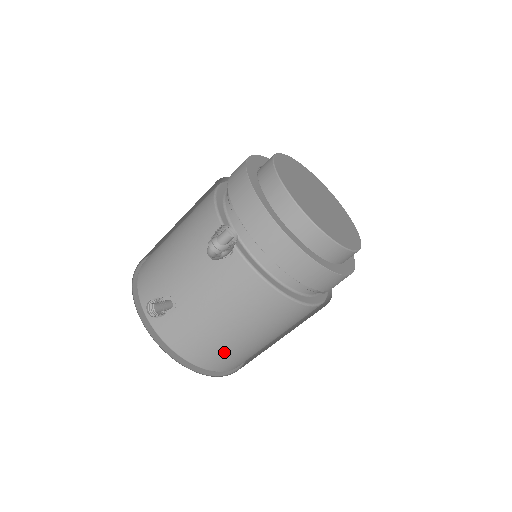
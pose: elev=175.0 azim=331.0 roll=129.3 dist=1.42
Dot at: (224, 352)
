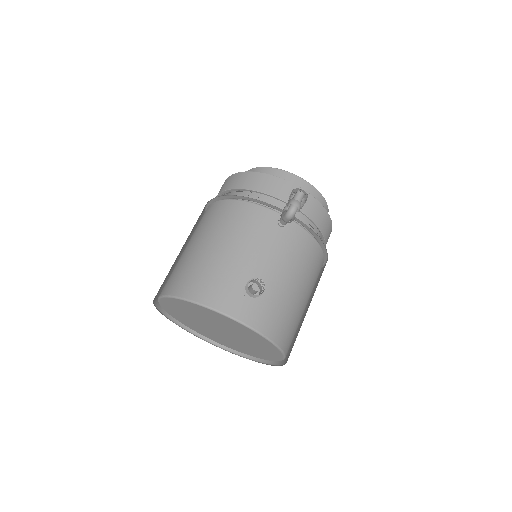
Dot at: (294, 324)
